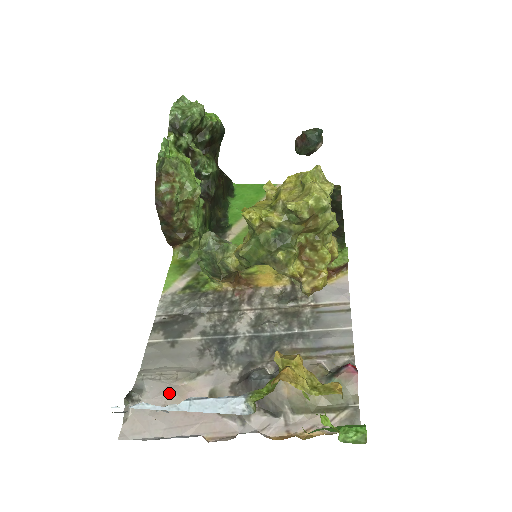
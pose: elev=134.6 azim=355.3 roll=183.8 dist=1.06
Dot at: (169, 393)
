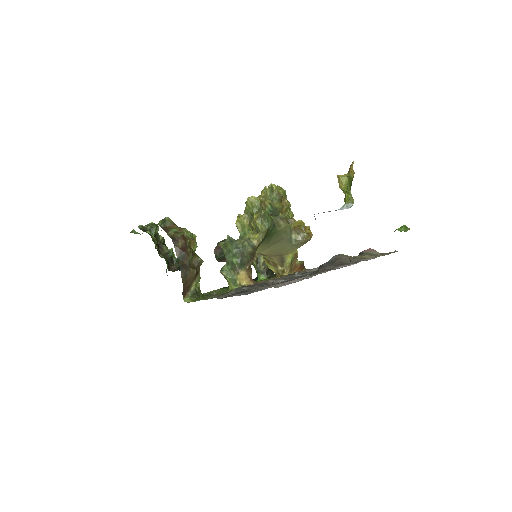
Dot at: (284, 282)
